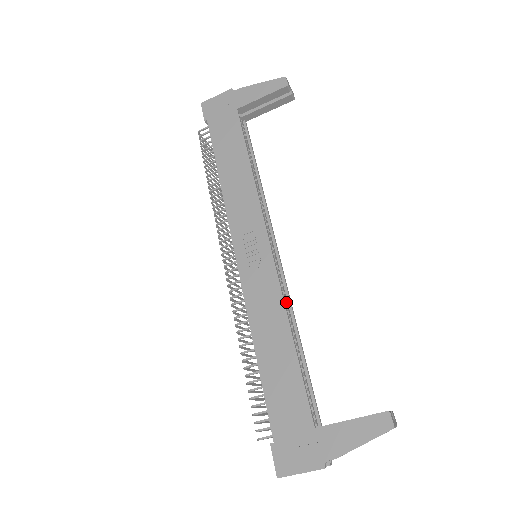
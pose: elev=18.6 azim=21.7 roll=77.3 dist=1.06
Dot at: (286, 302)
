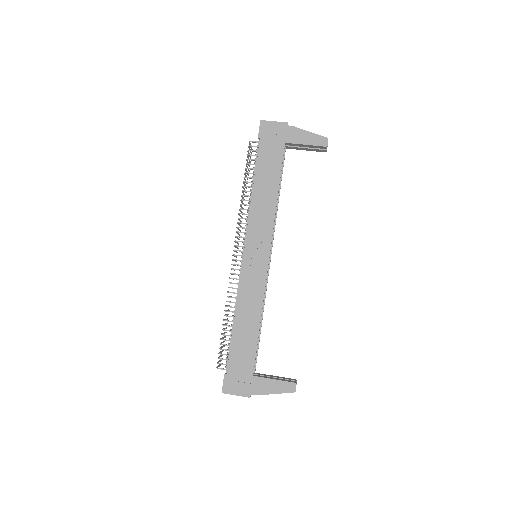
Dot at: occluded
